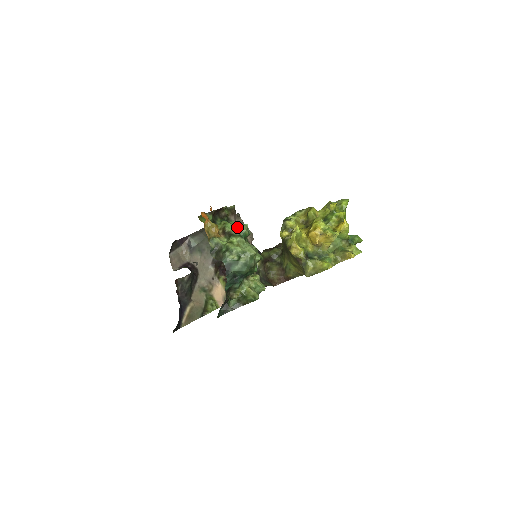
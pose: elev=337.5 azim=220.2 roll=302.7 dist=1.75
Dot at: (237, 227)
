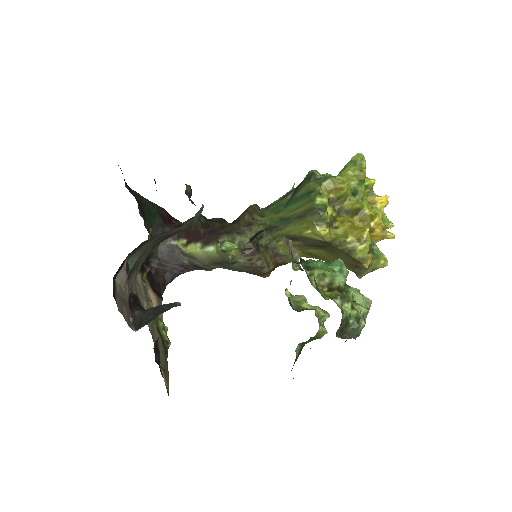
Dot at: (341, 274)
